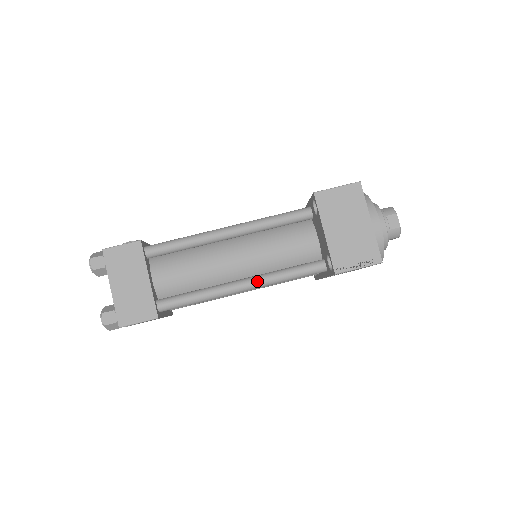
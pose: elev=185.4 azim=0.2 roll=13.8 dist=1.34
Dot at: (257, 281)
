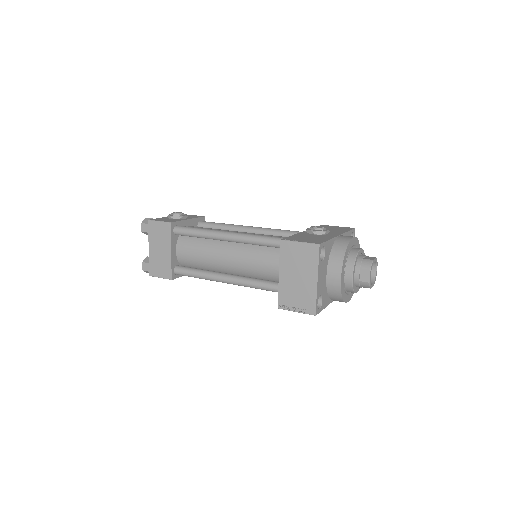
Dot at: (239, 282)
